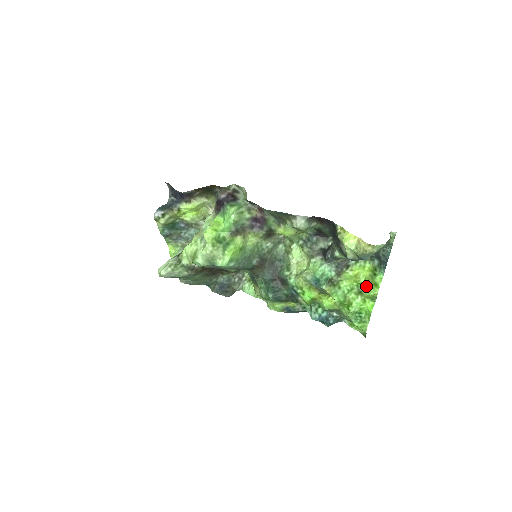
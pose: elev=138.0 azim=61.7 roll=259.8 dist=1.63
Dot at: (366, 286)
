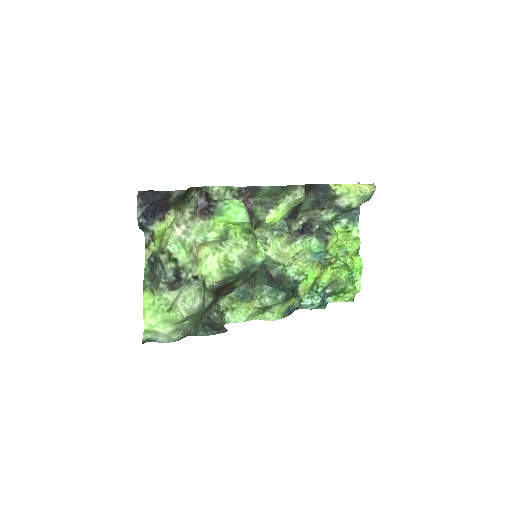
Dot at: (347, 245)
